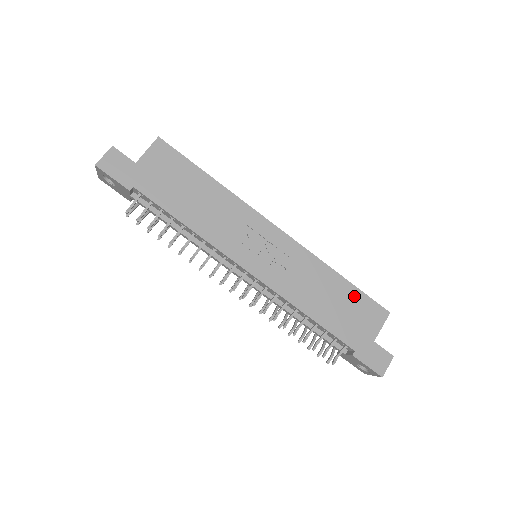
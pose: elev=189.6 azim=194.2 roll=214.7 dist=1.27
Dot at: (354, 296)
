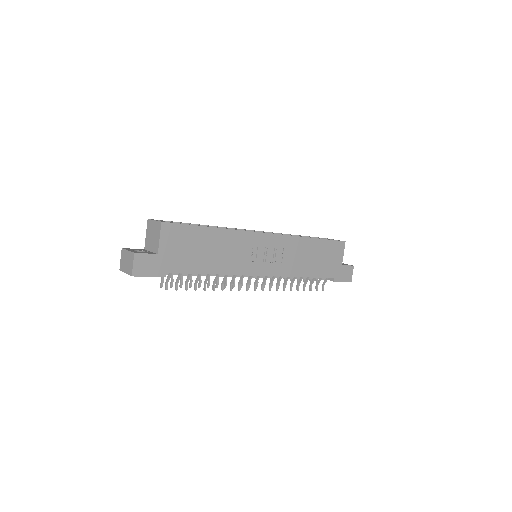
Dot at: (324, 246)
